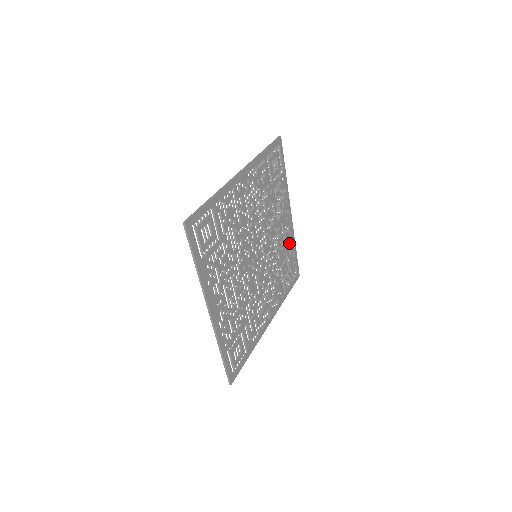
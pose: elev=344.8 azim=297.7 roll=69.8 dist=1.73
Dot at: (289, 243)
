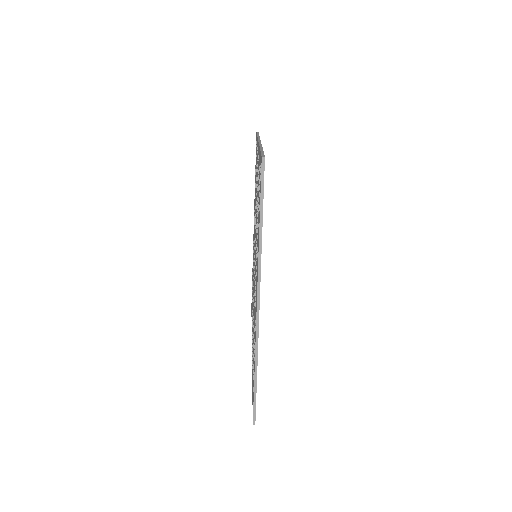
Dot at: occluded
